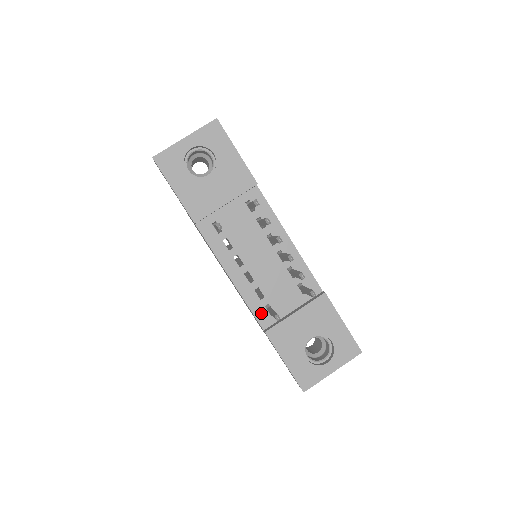
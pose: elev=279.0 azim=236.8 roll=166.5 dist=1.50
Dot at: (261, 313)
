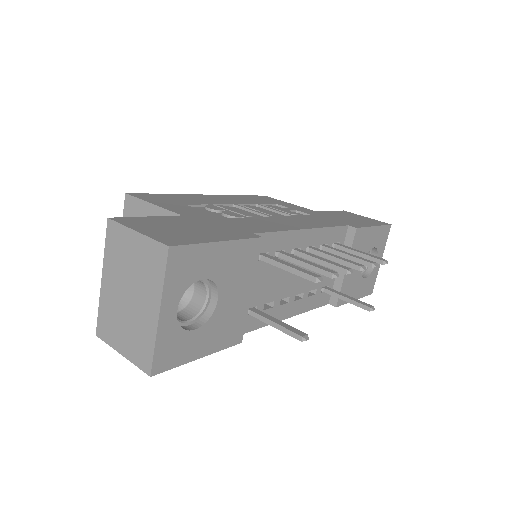
Dot at: (321, 300)
